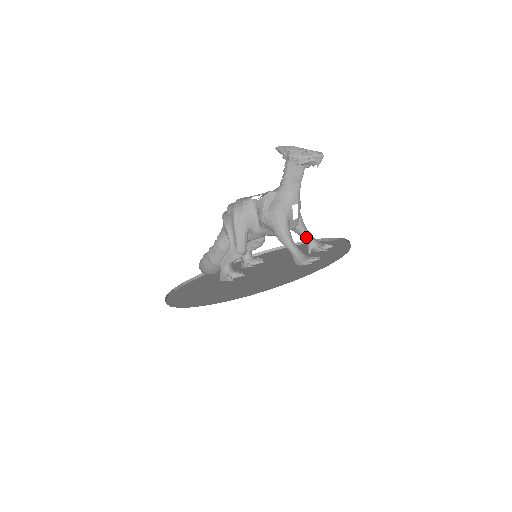
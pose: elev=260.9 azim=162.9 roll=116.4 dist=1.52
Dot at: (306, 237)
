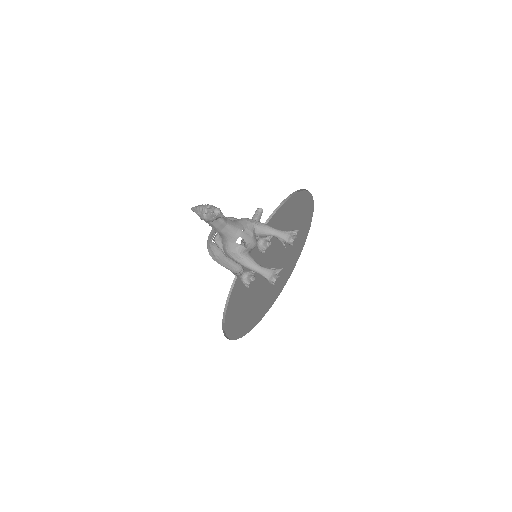
Dot at: (274, 236)
